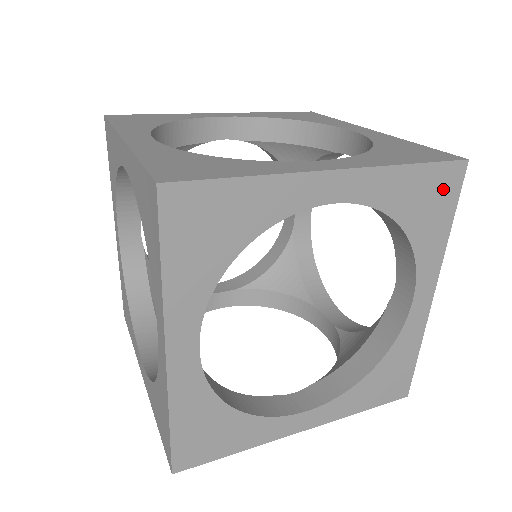
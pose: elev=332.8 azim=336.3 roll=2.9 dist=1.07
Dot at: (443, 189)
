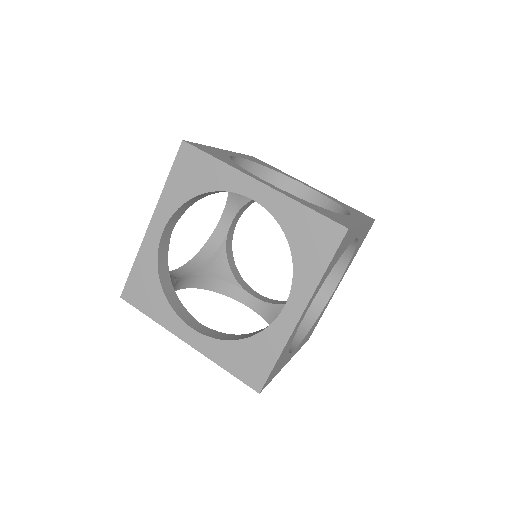
Dot at: (367, 232)
